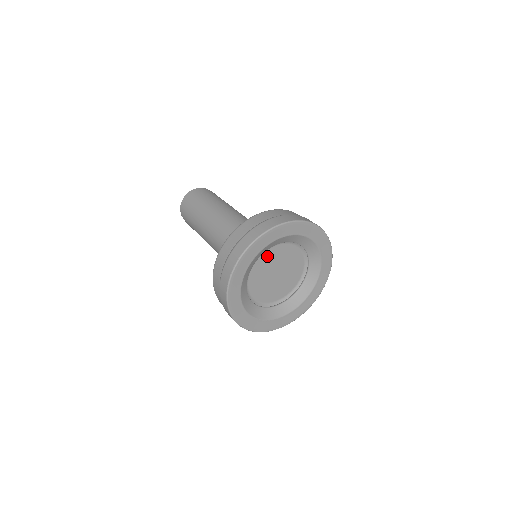
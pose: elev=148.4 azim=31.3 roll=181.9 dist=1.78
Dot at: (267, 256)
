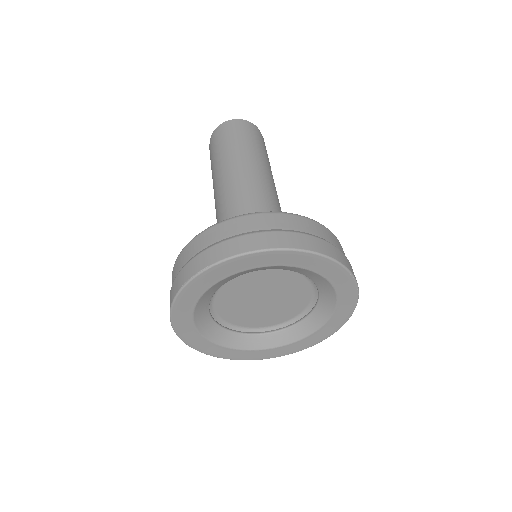
Dot at: (256, 275)
